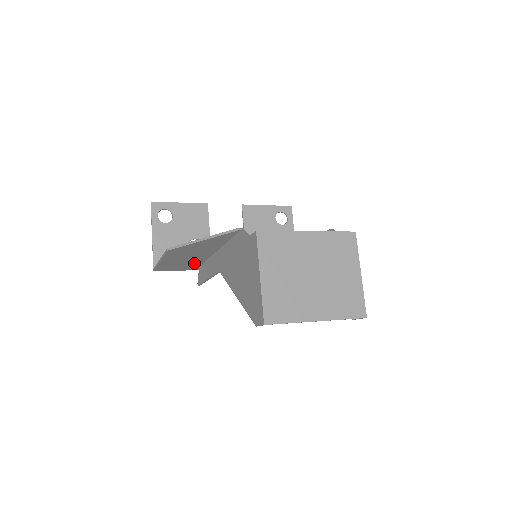
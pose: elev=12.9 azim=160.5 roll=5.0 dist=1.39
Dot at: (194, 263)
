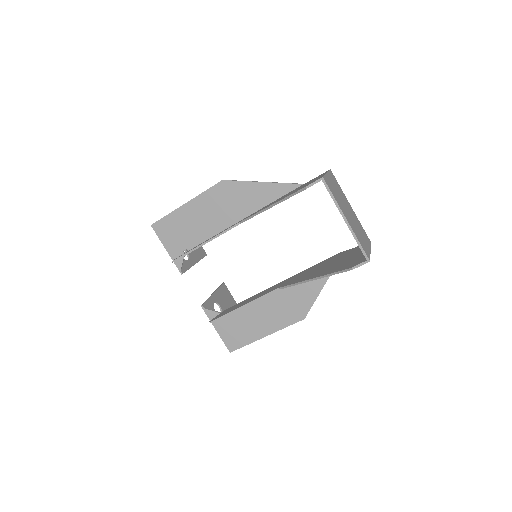
Dot at: (196, 237)
